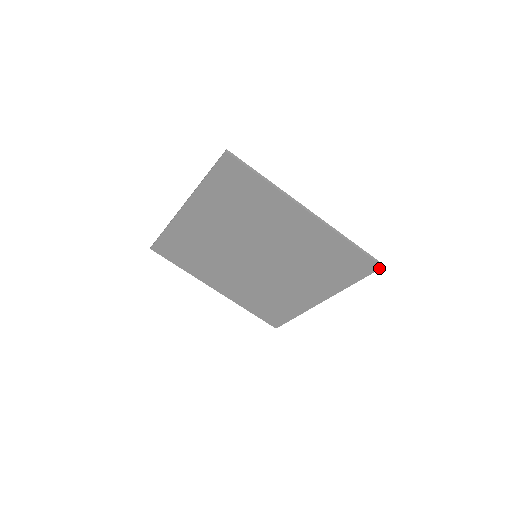
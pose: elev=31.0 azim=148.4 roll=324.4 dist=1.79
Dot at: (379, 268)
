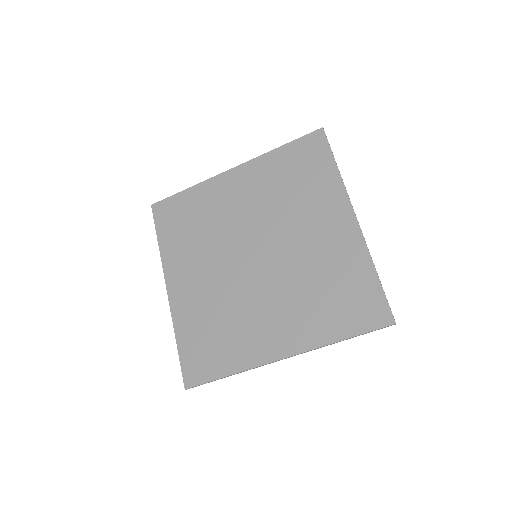
Dot at: (390, 324)
